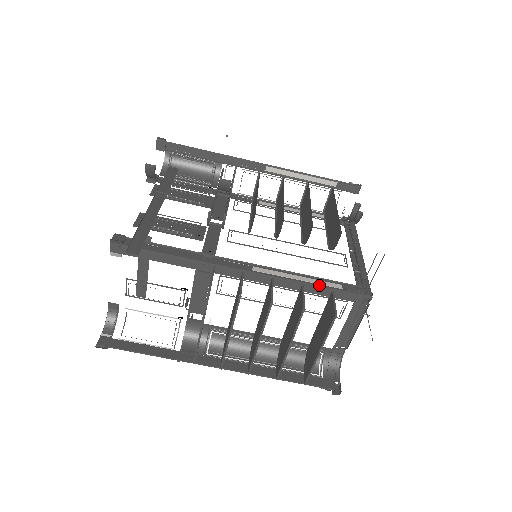
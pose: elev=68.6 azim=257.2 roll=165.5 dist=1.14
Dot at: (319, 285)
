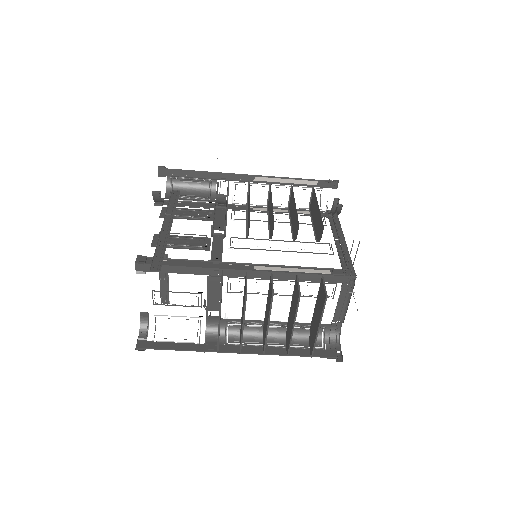
Dot at: (311, 273)
